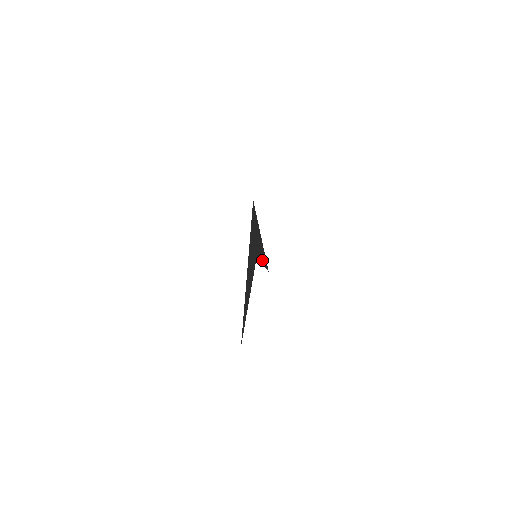
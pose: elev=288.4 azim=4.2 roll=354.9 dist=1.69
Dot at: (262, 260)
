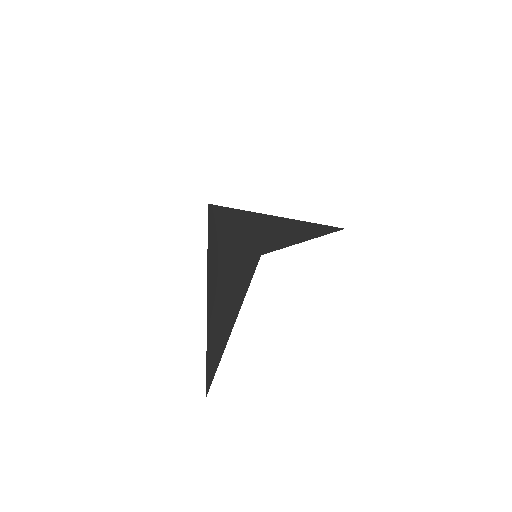
Dot at: (300, 238)
